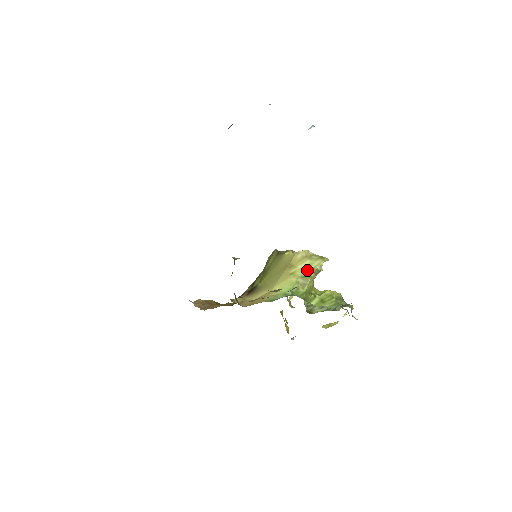
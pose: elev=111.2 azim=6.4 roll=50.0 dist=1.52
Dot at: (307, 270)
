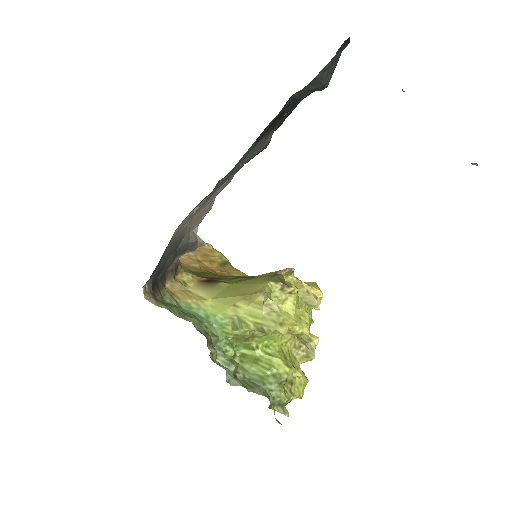
Dot at: (252, 318)
